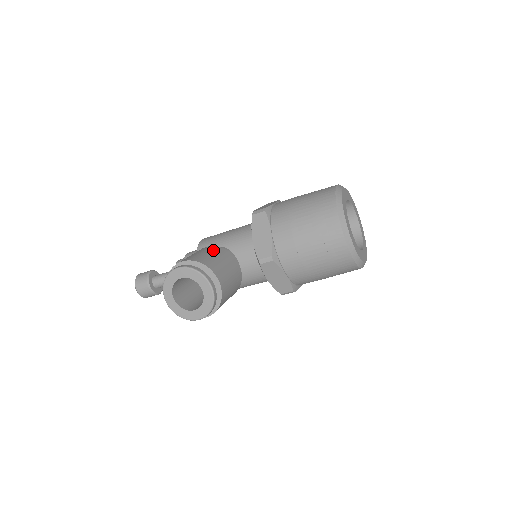
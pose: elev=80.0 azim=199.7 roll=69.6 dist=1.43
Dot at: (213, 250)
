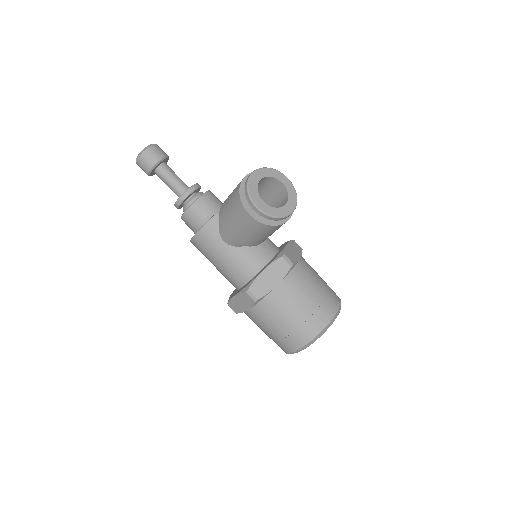
Dot at: occluded
